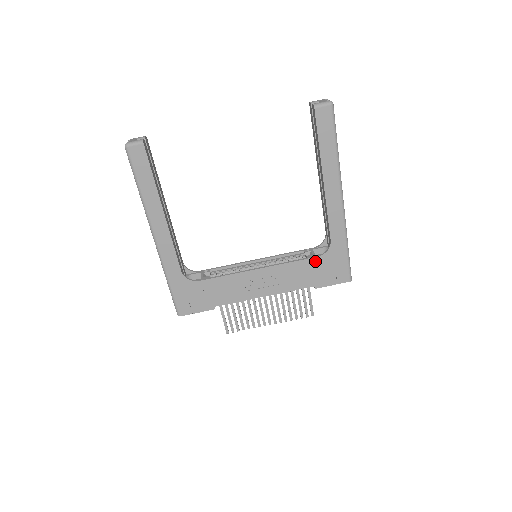
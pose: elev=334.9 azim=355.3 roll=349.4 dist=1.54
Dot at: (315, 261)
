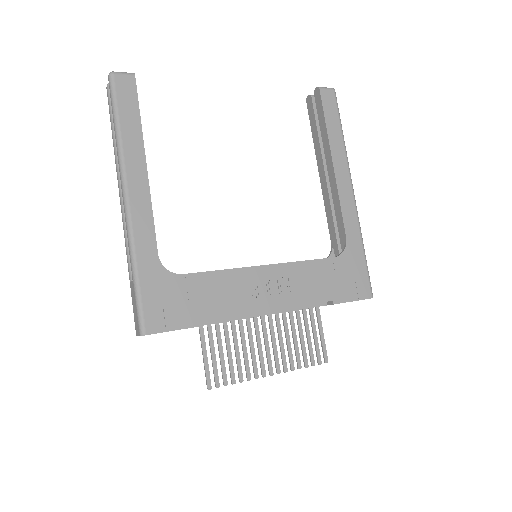
Dot at: (331, 263)
